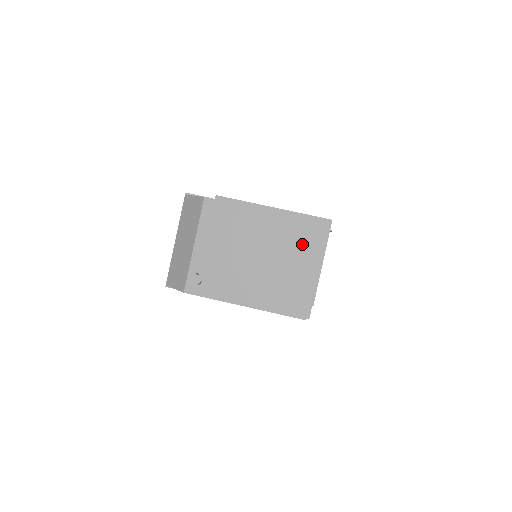
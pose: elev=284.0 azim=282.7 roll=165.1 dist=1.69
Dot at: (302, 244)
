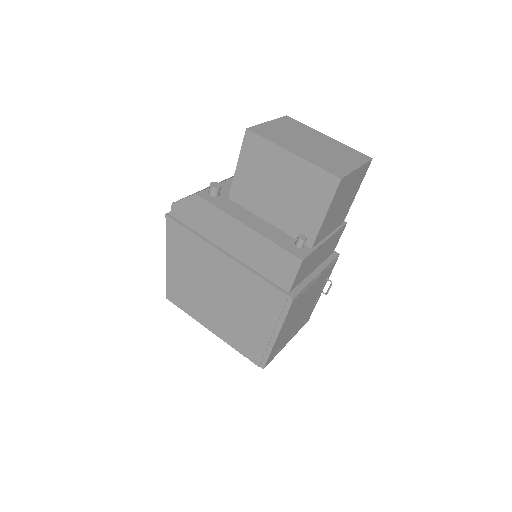
Dot at: (344, 155)
